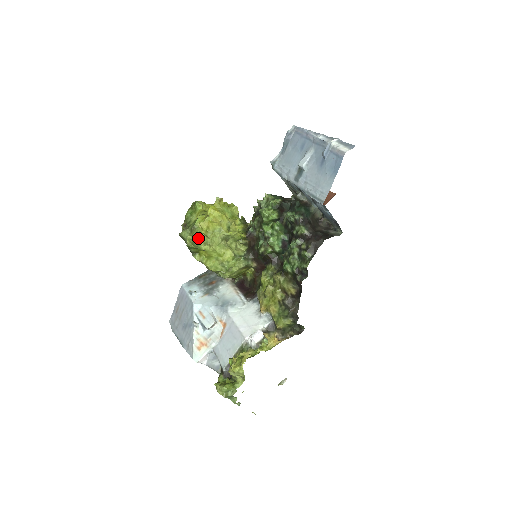
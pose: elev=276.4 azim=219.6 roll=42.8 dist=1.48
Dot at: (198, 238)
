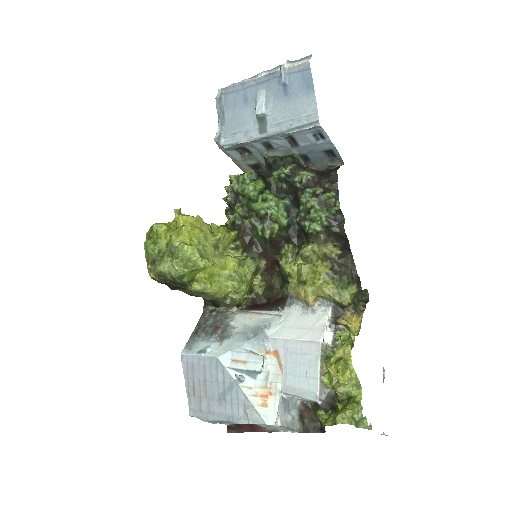
Dot at: (189, 254)
